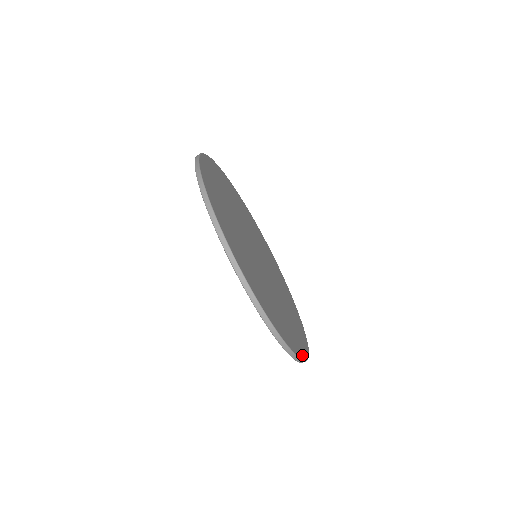
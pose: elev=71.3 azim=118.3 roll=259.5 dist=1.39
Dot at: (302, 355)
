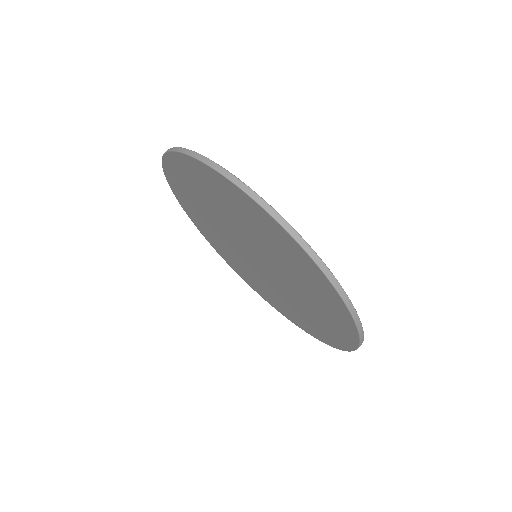
Dot at: (303, 243)
